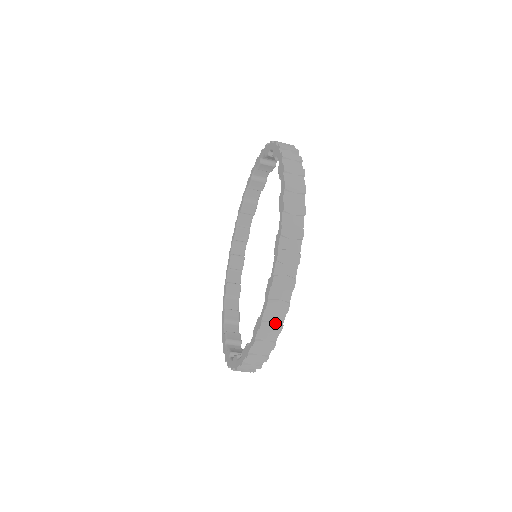
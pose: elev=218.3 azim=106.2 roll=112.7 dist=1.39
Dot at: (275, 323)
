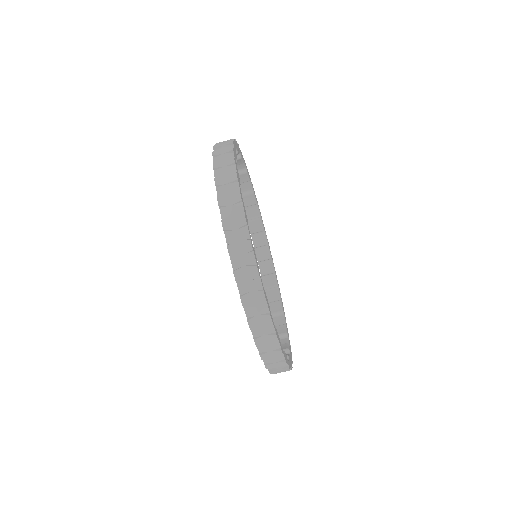
Dot at: (225, 159)
